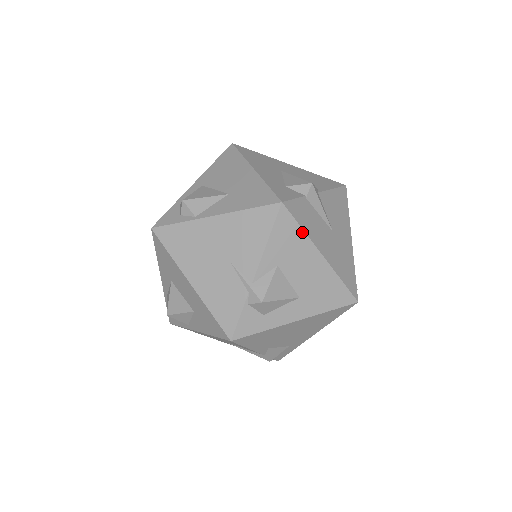
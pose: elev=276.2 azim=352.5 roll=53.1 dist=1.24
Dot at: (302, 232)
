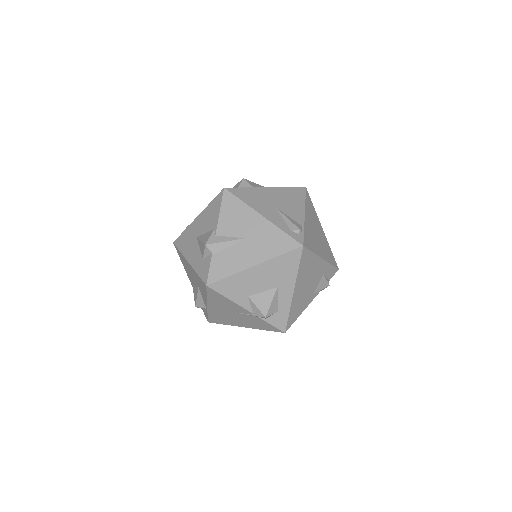
Dot at: (232, 277)
